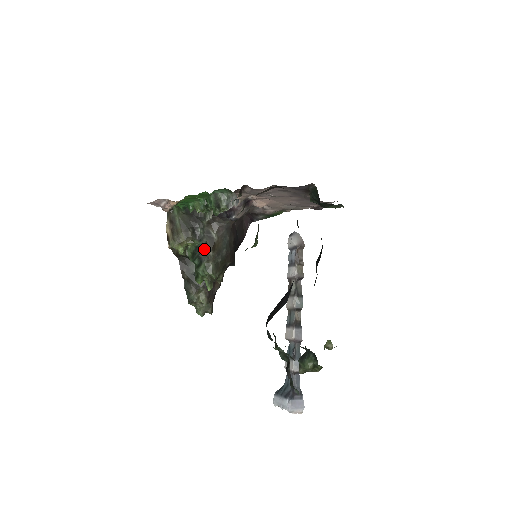
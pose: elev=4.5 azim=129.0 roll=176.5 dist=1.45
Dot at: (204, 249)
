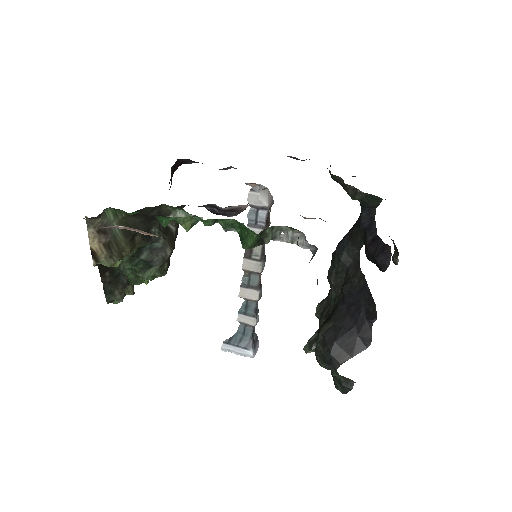
Dot at: (159, 252)
